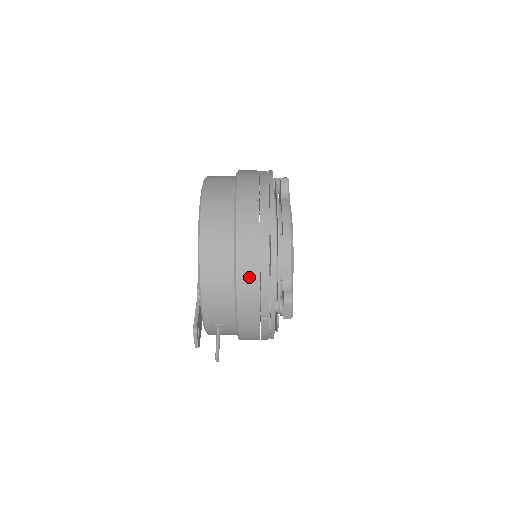
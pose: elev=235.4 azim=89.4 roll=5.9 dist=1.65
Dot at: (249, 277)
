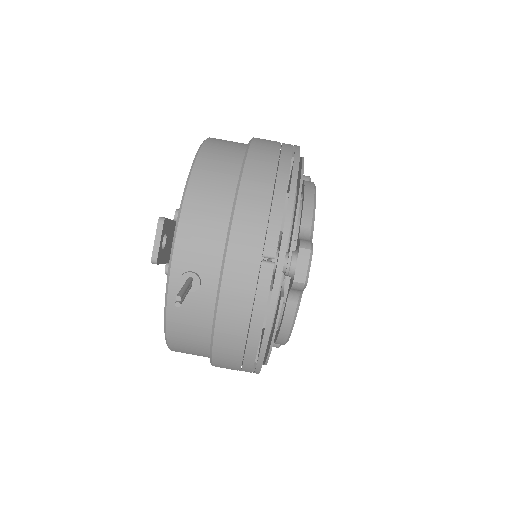
Dot at: (258, 188)
